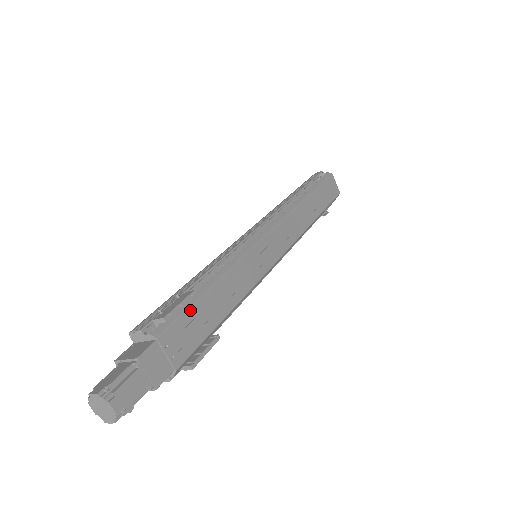
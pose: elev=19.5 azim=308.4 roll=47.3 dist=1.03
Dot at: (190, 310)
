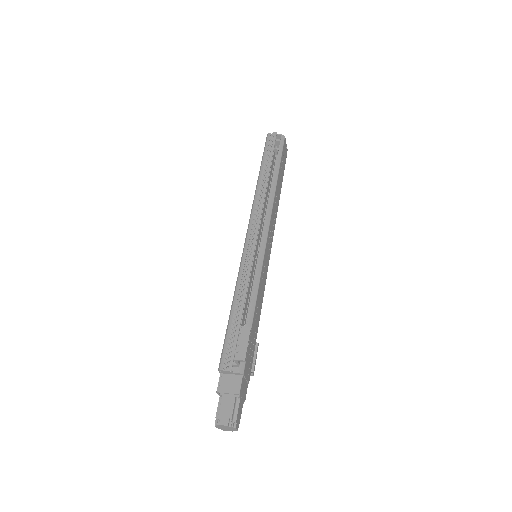
Dot at: (250, 341)
